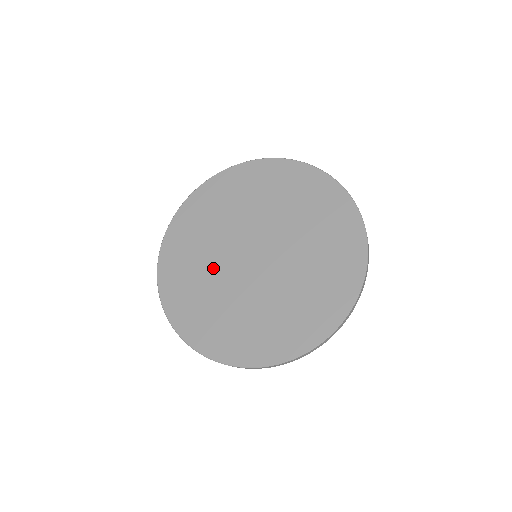
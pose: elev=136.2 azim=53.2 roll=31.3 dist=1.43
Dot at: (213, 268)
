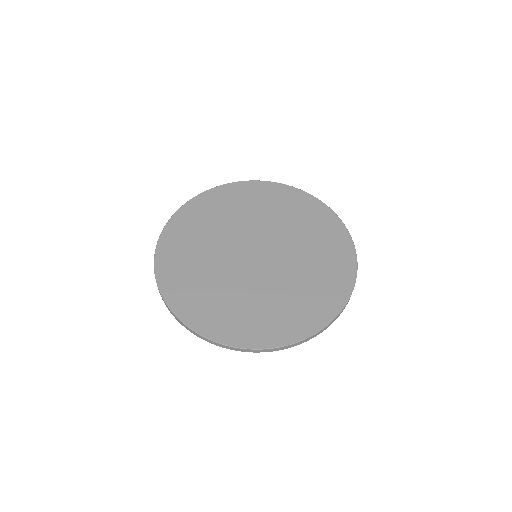
Dot at: (233, 284)
